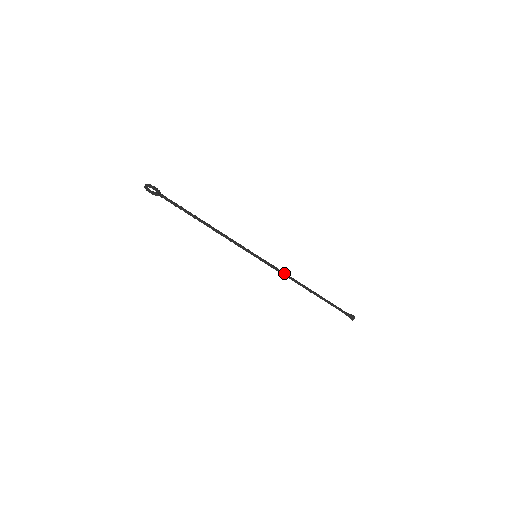
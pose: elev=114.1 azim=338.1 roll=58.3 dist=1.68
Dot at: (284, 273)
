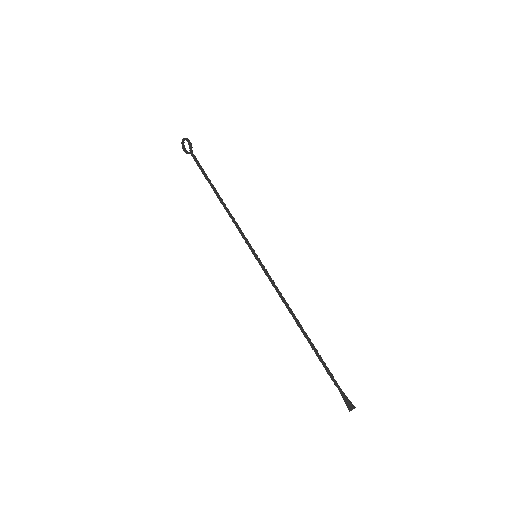
Dot at: (280, 292)
